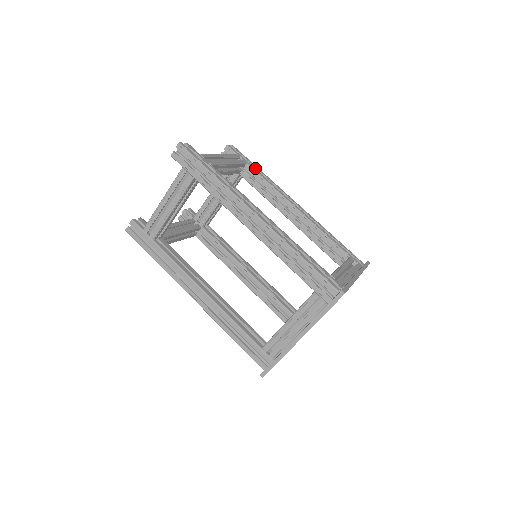
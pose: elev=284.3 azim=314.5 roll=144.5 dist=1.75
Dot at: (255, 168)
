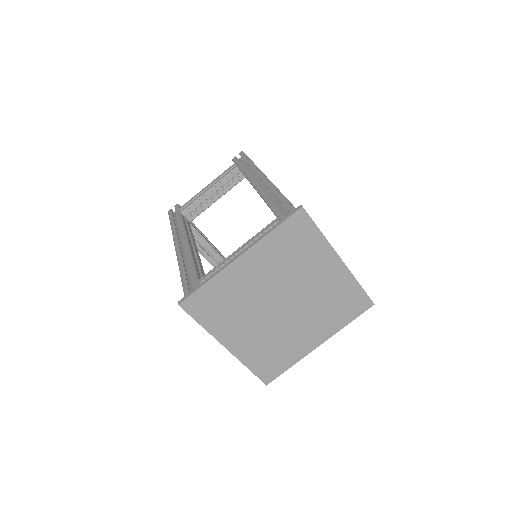
Dot at: occluded
